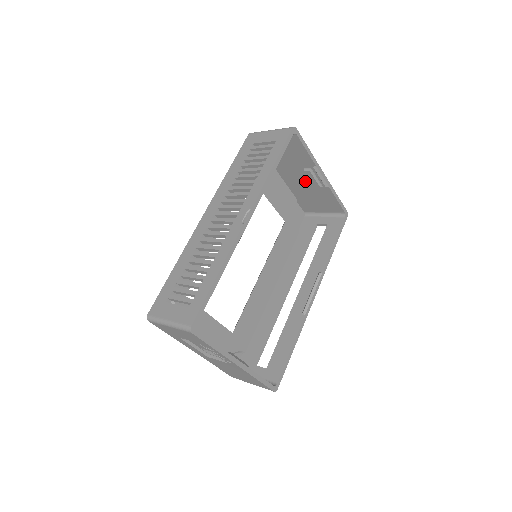
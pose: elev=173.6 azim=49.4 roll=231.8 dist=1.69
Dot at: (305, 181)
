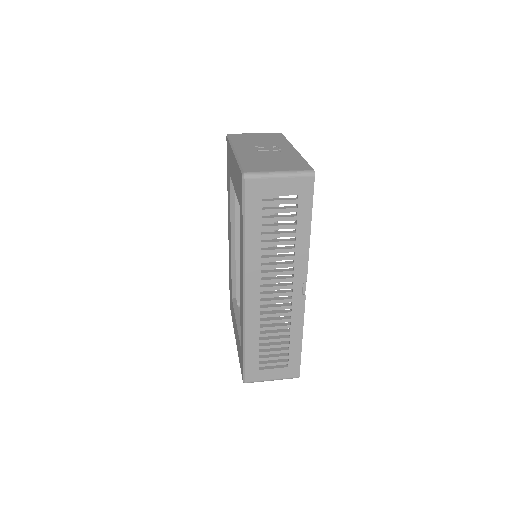
Dot at: occluded
